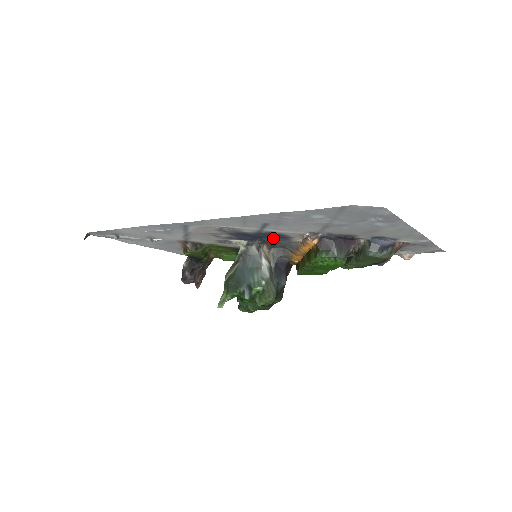
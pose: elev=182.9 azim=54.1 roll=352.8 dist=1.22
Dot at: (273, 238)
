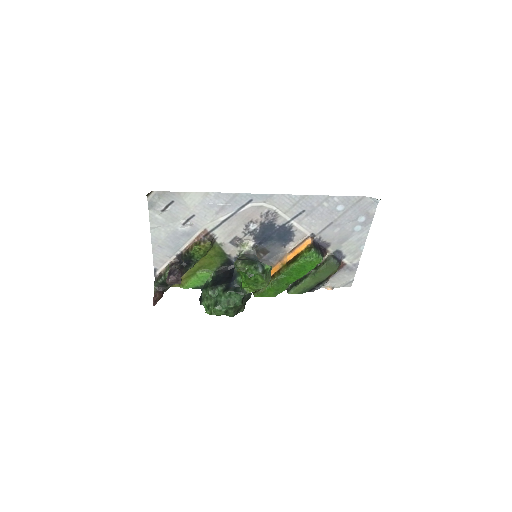
Dot at: (277, 241)
